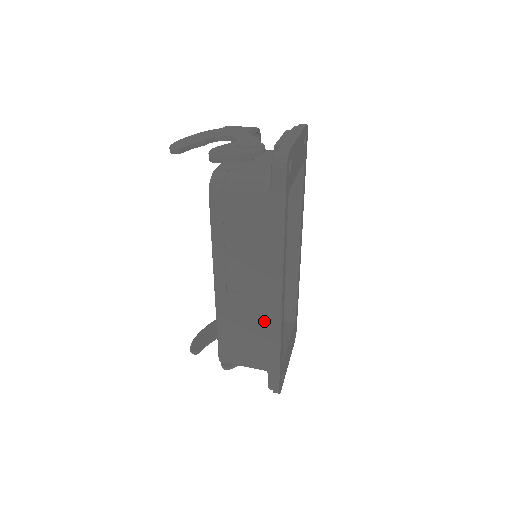
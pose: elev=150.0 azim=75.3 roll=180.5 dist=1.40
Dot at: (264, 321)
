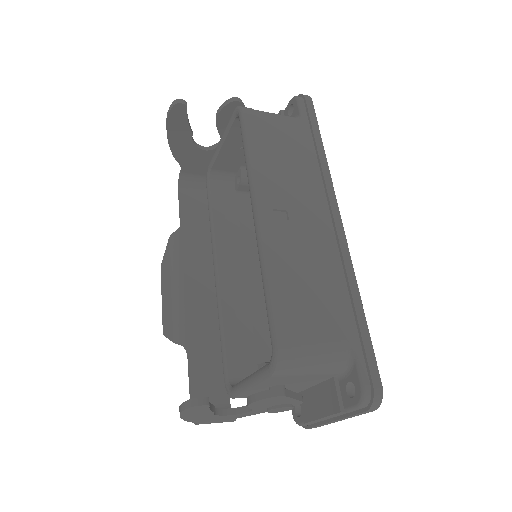
Dot at: (328, 259)
